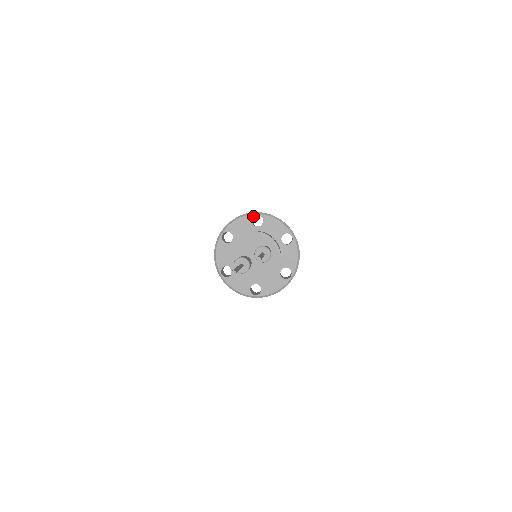
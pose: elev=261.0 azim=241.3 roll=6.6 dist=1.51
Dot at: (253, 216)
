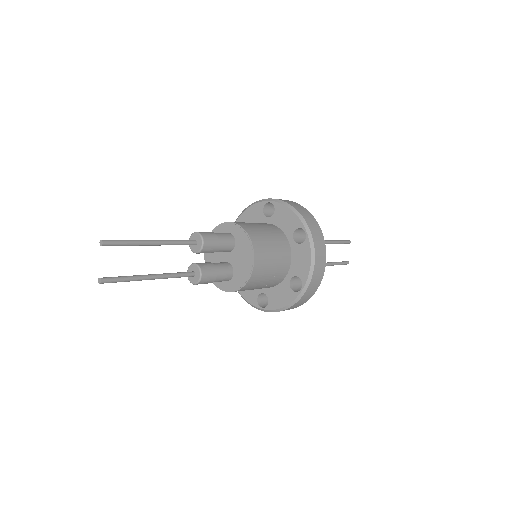
Dot at: occluded
